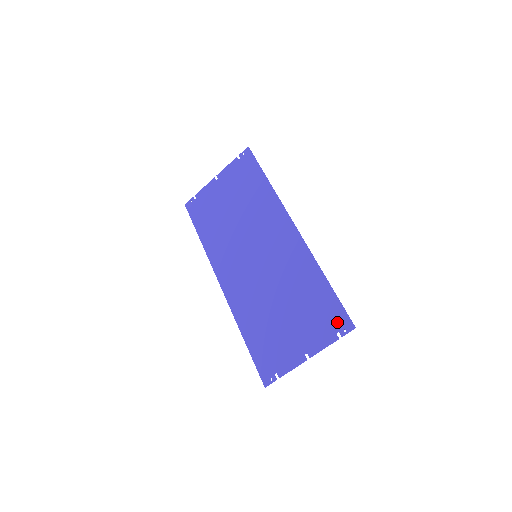
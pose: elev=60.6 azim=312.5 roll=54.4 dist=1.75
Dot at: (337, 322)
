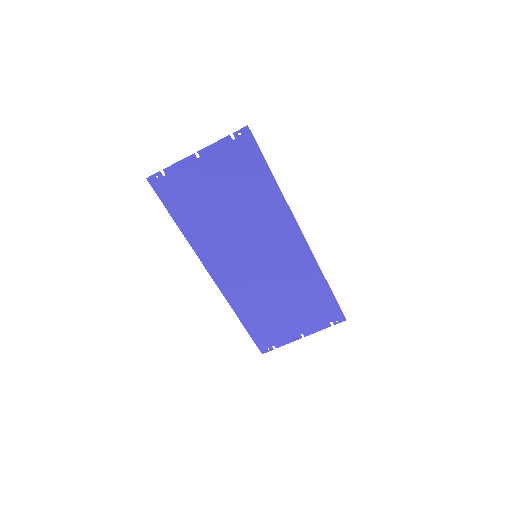
Dot at: (332, 316)
